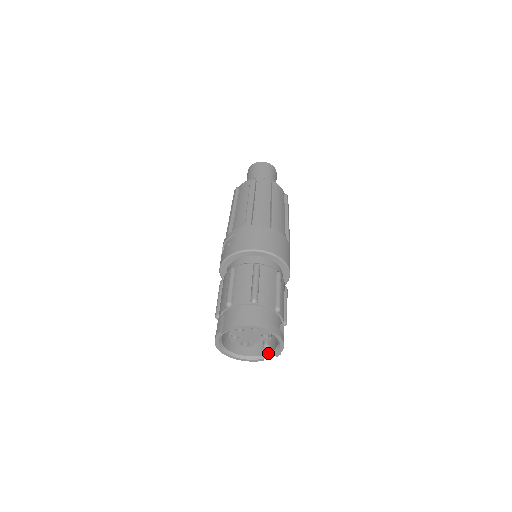
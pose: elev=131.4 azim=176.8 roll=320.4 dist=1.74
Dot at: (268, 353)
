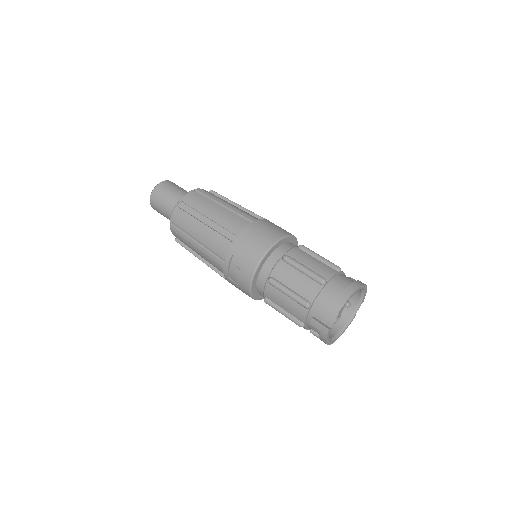
Dot at: (355, 307)
